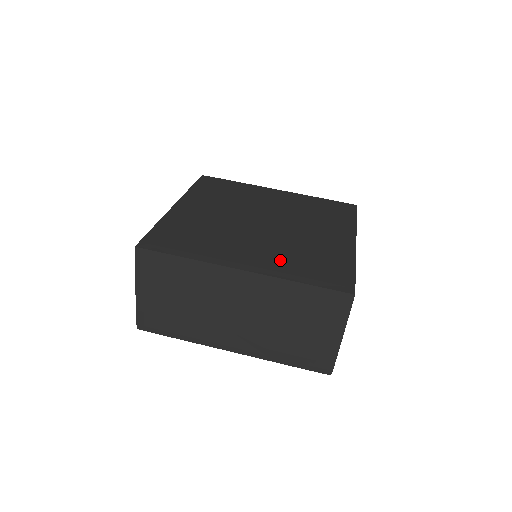
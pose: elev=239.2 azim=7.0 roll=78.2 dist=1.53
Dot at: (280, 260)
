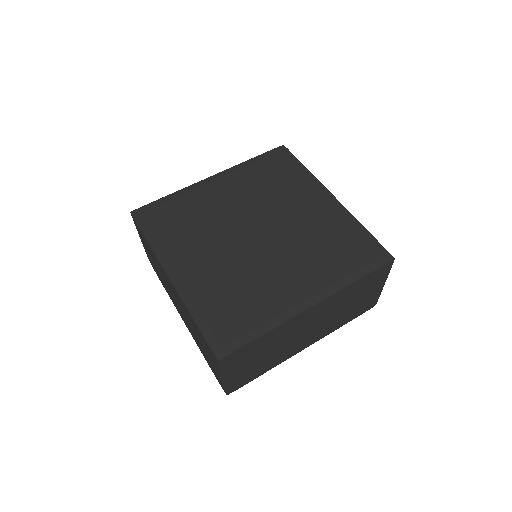
Dot at: (209, 286)
